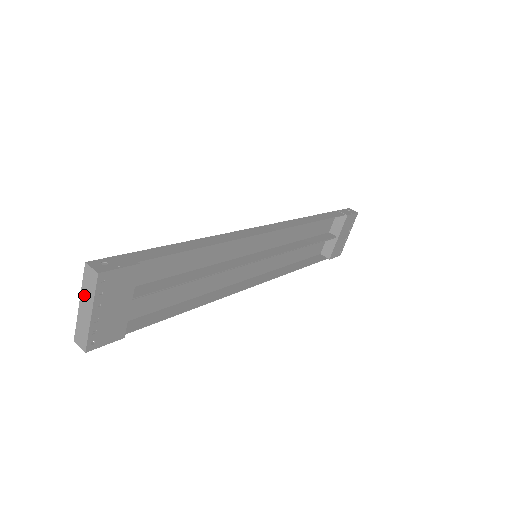
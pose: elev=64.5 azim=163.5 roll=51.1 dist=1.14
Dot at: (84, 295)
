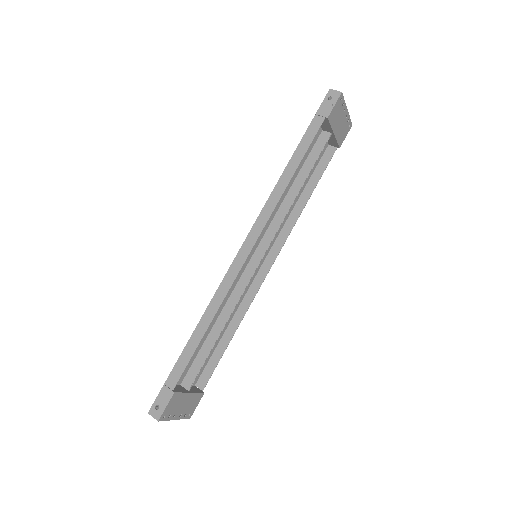
Dot at: occluded
